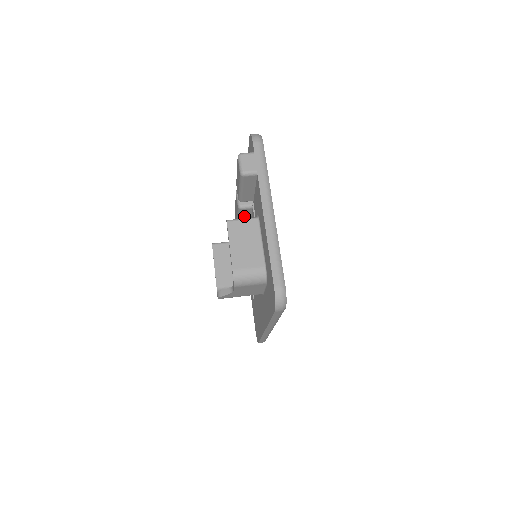
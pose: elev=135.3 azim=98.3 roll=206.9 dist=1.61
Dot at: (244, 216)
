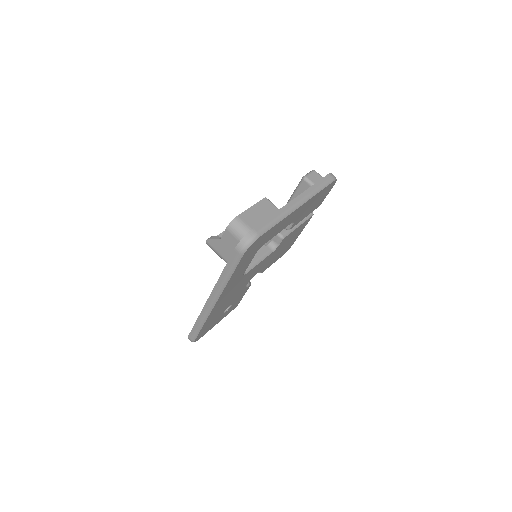
Dot at: occluded
